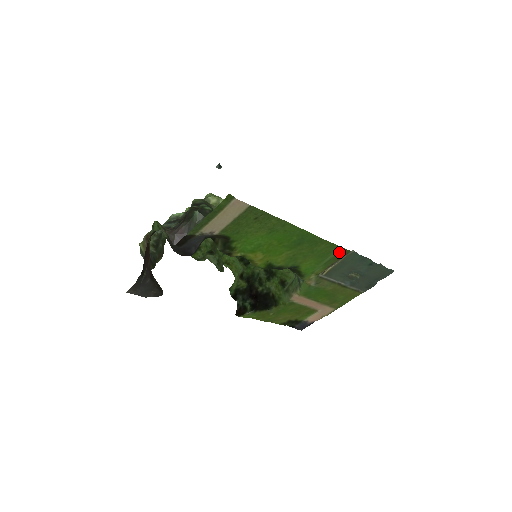
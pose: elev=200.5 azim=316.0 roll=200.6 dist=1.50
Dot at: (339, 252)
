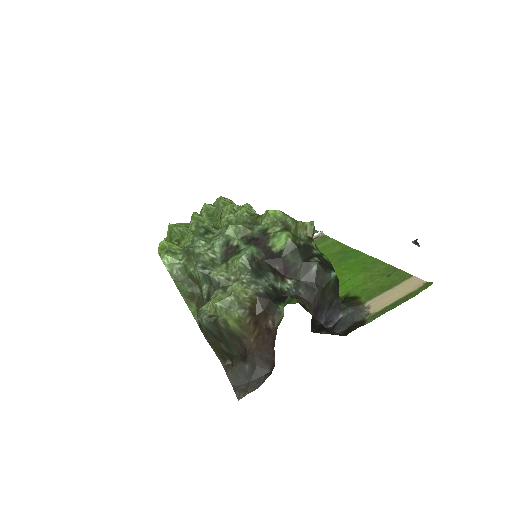
Dot at: (325, 241)
